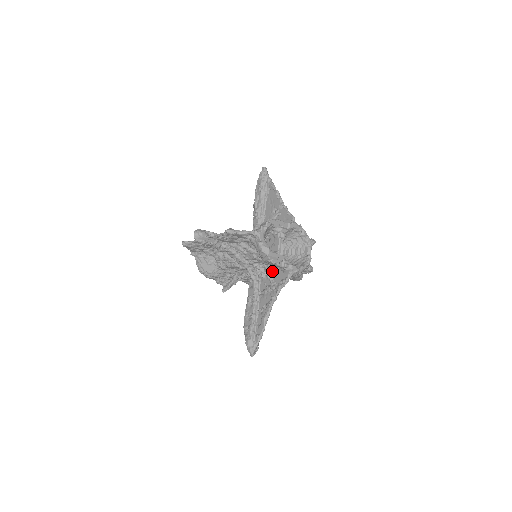
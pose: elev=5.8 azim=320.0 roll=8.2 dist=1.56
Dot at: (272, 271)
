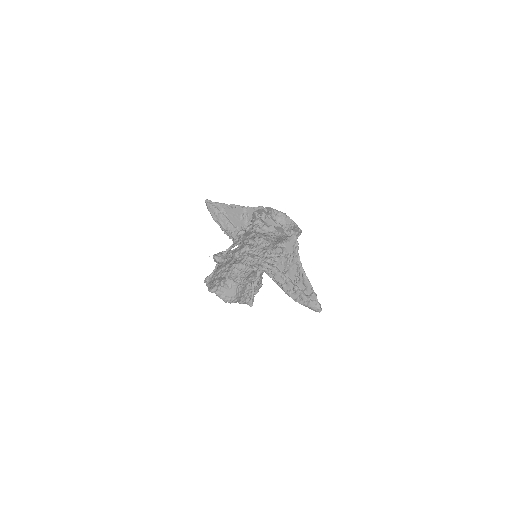
Dot at: (279, 251)
